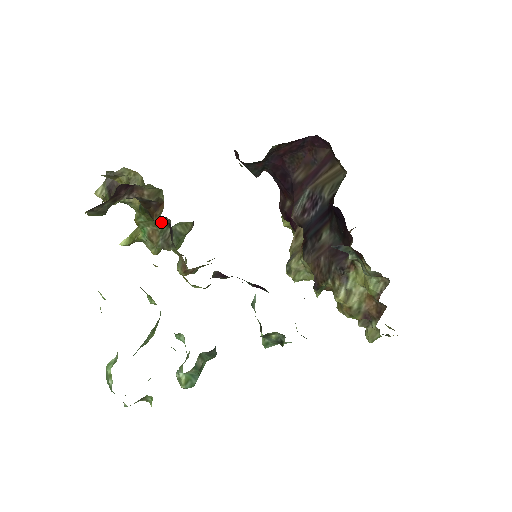
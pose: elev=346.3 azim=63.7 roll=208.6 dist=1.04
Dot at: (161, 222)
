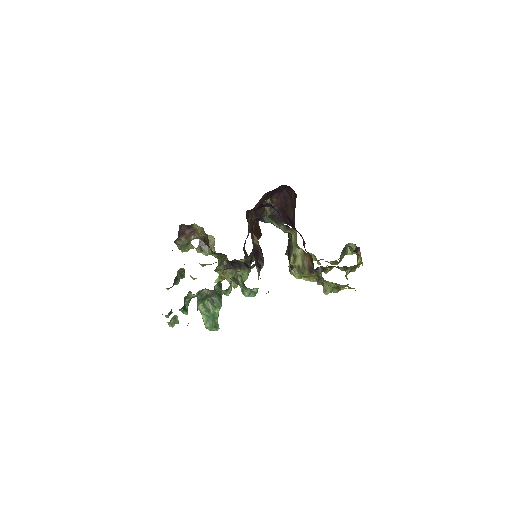
Dot at: occluded
